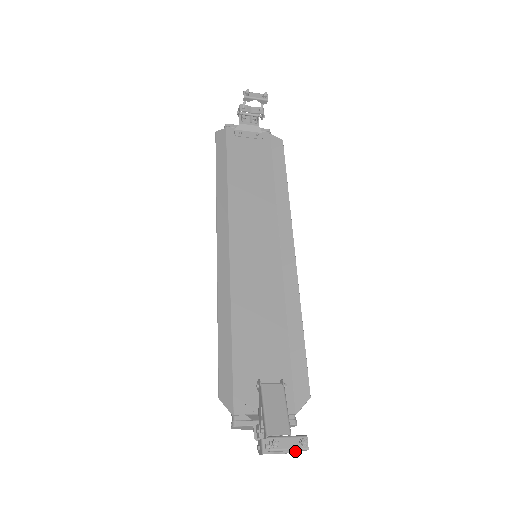
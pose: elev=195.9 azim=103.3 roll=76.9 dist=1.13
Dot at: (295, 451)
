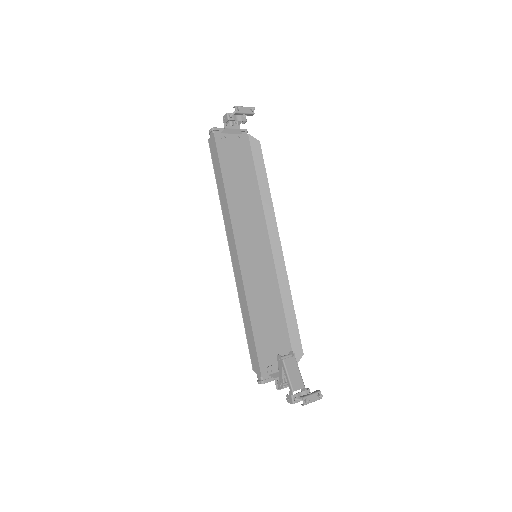
Dot at: occluded
